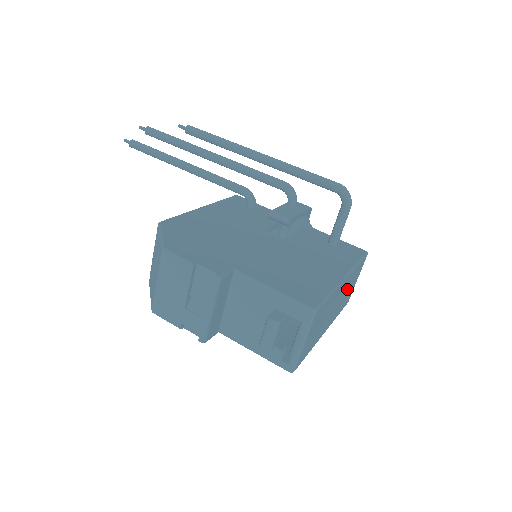
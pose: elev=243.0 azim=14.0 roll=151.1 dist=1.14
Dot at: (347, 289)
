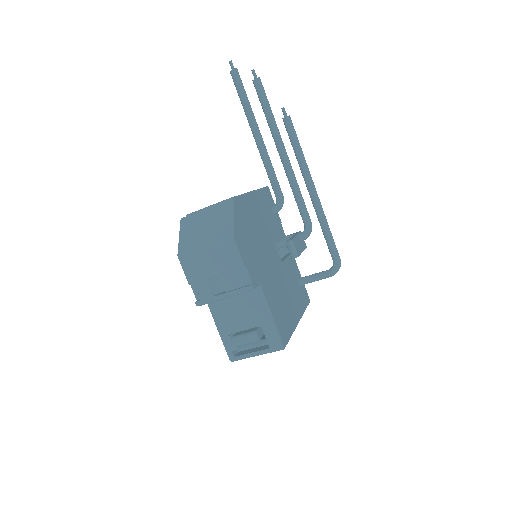
Dot at: occluded
